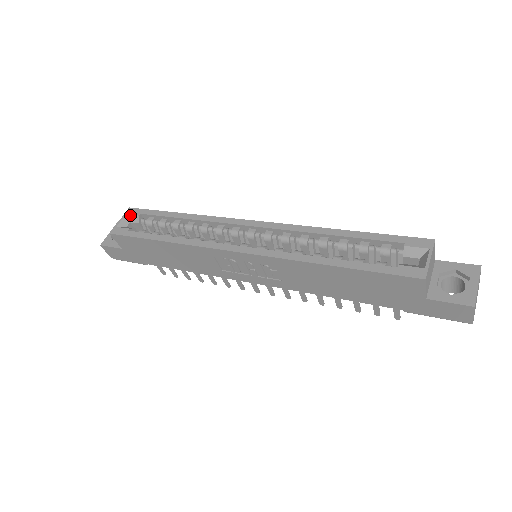
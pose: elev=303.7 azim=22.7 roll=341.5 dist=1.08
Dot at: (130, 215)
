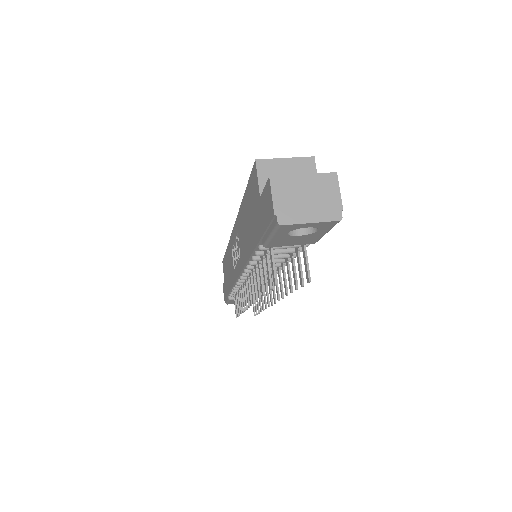
Dot at: occluded
